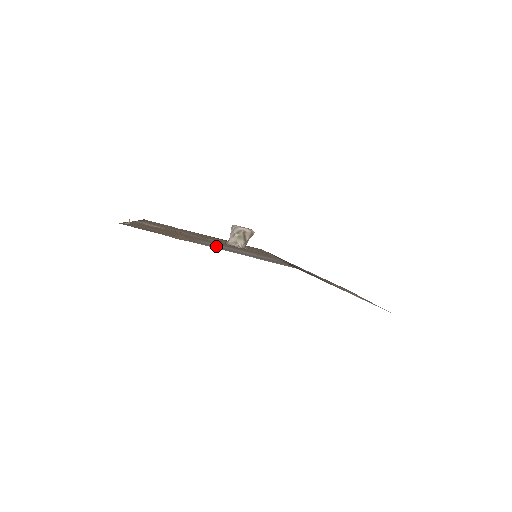
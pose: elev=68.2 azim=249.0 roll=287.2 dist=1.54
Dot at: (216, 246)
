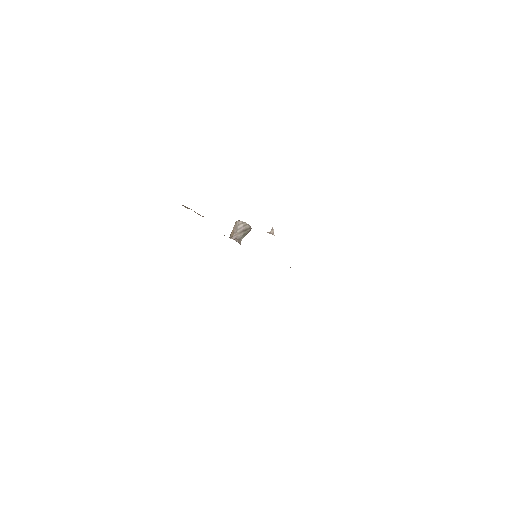
Dot at: occluded
